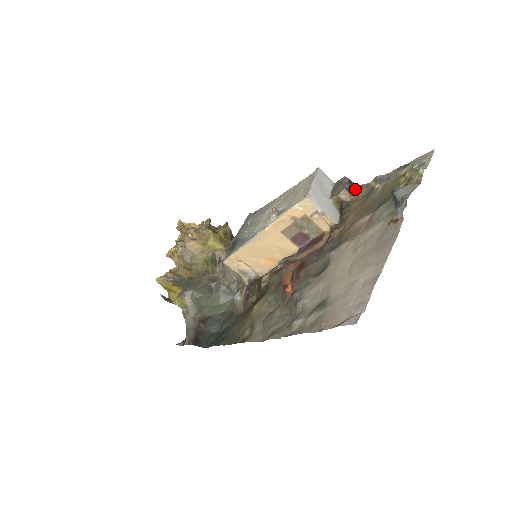
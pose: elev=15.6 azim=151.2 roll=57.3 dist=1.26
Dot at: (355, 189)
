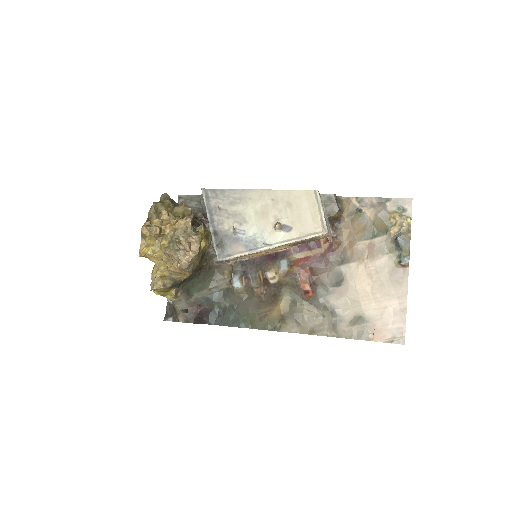
Dot at: (341, 205)
